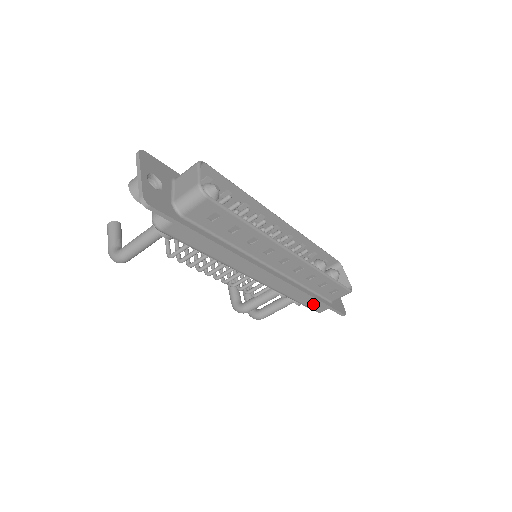
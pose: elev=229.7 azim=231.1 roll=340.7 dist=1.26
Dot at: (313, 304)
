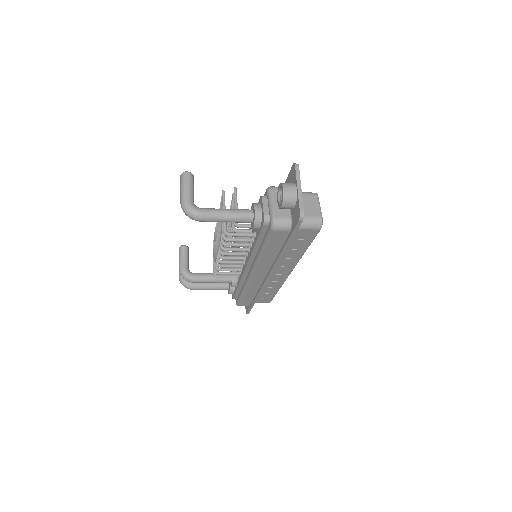
Dot at: (246, 300)
